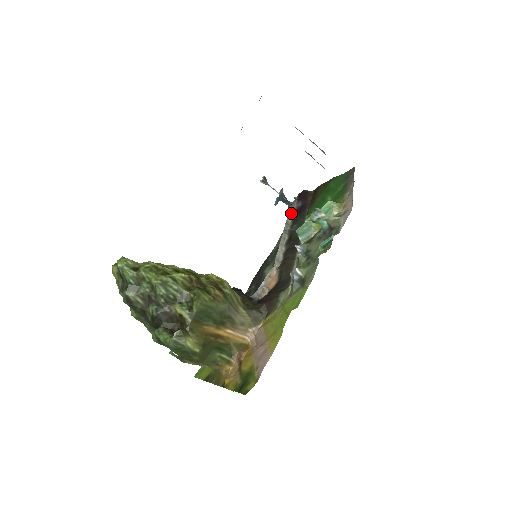
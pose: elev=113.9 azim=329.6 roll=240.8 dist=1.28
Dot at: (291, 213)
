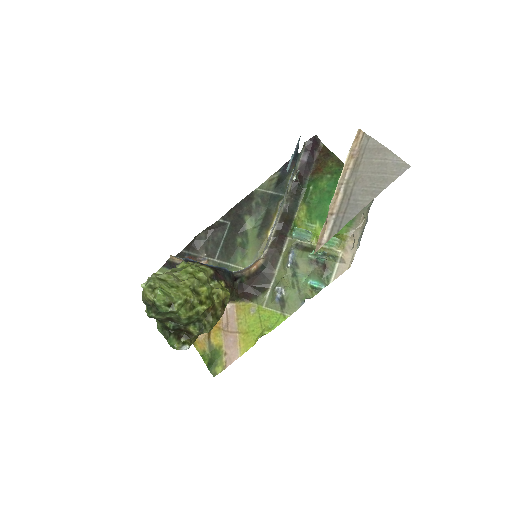
Dot at: (294, 172)
